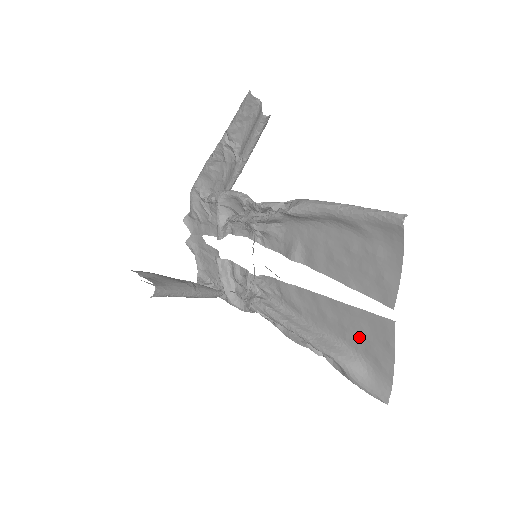
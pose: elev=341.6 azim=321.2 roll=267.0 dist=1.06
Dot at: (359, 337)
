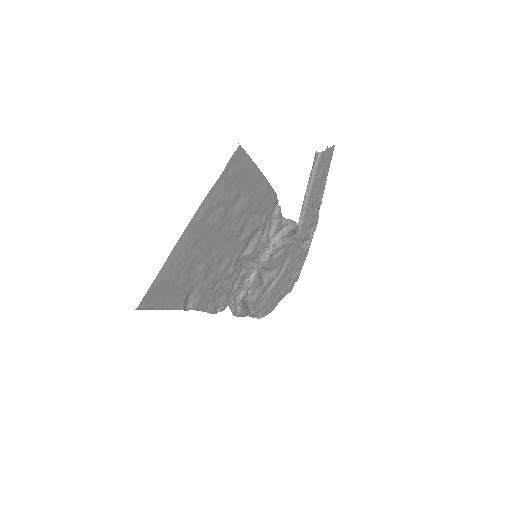
Dot at: (188, 269)
